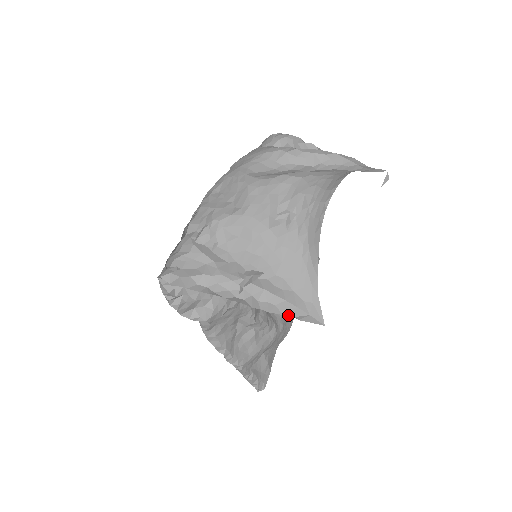
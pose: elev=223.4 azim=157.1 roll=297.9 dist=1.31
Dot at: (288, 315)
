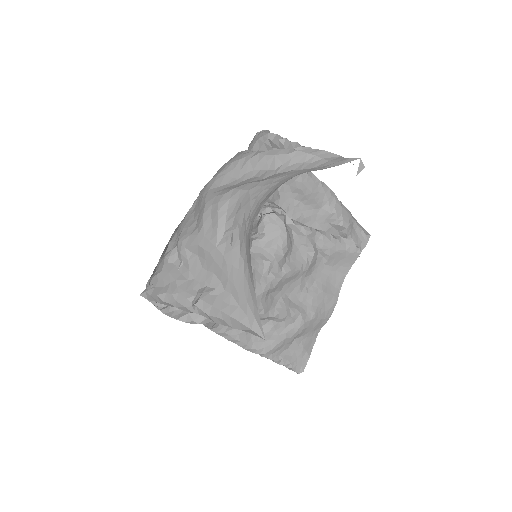
Dot at: (236, 328)
